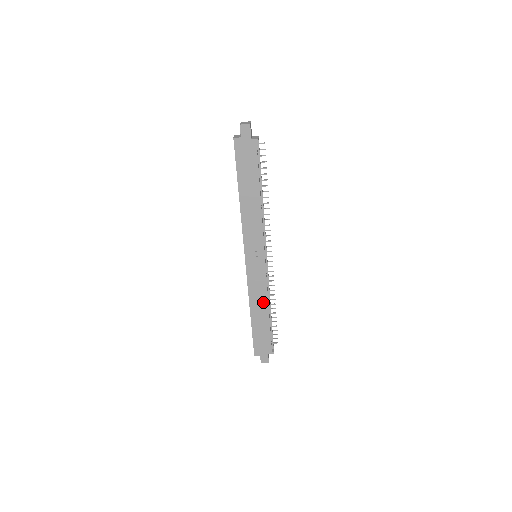
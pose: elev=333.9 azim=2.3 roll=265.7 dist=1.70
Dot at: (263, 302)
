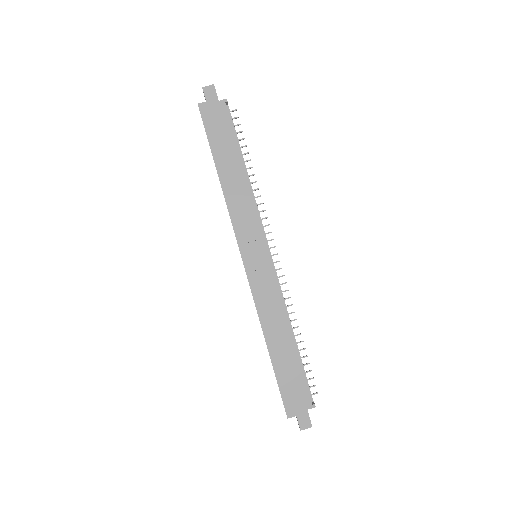
Dot at: (280, 321)
